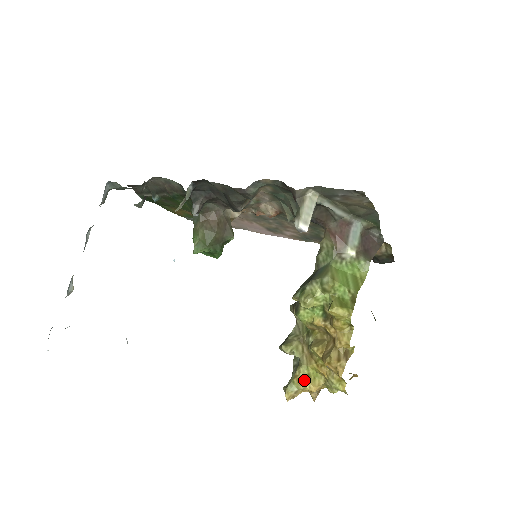
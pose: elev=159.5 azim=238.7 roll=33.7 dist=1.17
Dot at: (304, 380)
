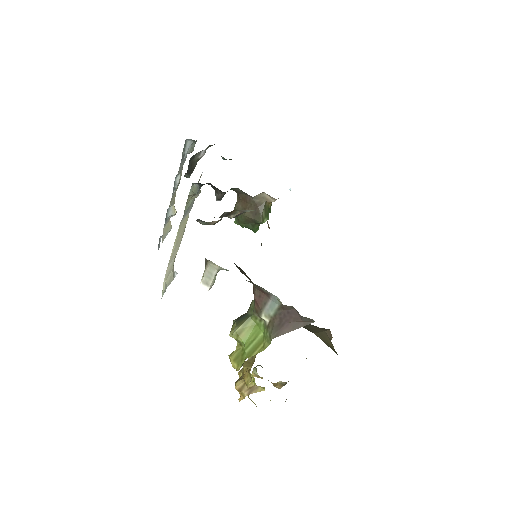
Dot at: occluded
